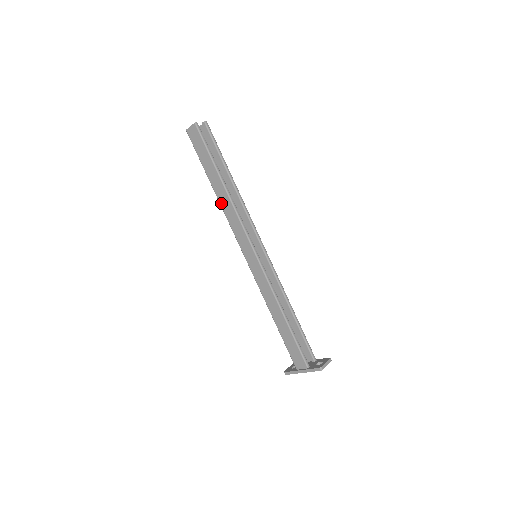
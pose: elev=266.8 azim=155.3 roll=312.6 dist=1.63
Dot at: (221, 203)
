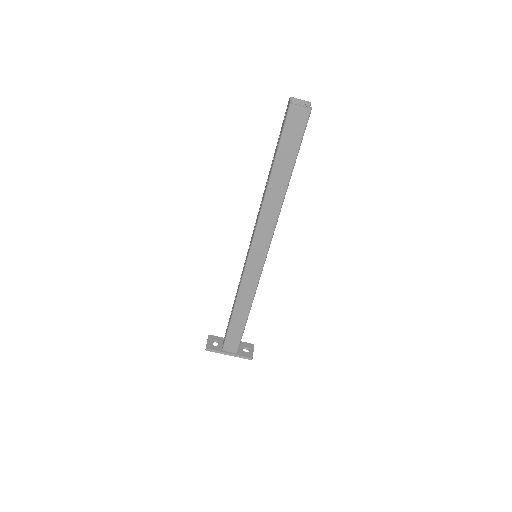
Dot at: (267, 200)
